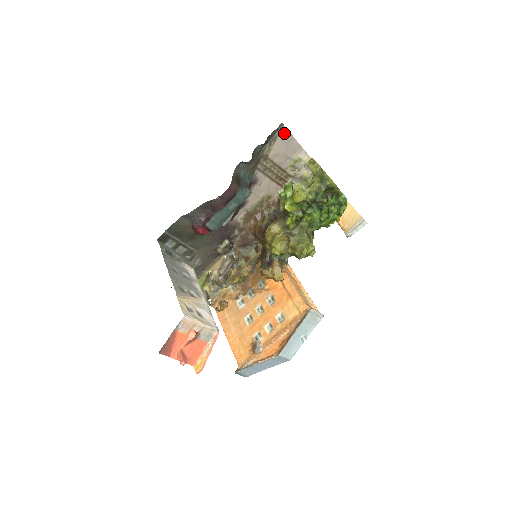
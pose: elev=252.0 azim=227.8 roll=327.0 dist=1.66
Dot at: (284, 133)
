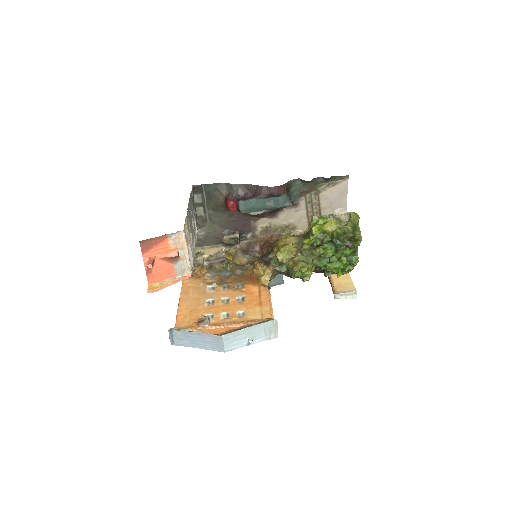
Dot at: (344, 185)
